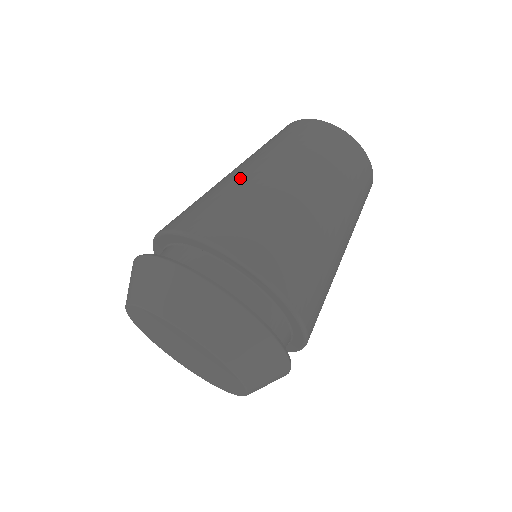
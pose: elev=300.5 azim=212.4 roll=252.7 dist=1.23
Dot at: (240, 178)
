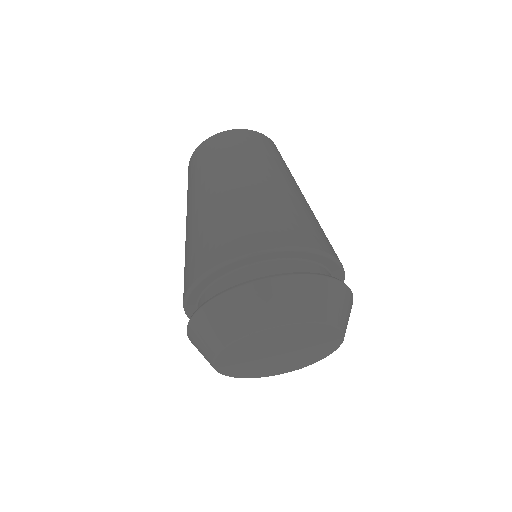
Dot at: (283, 192)
